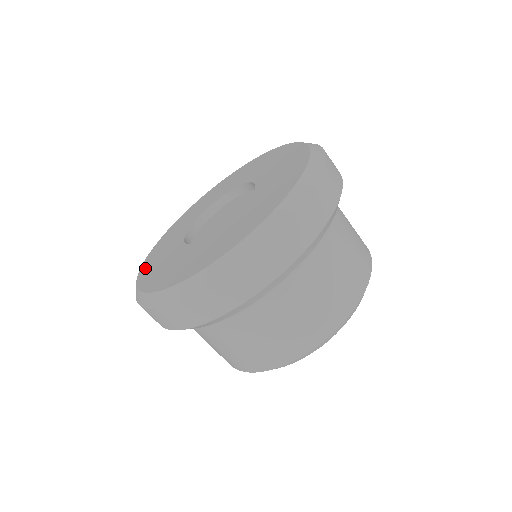
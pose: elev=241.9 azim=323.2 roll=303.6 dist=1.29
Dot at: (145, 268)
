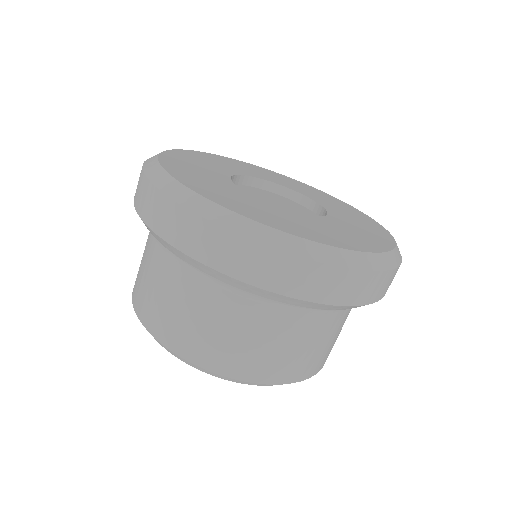
Dot at: (214, 196)
